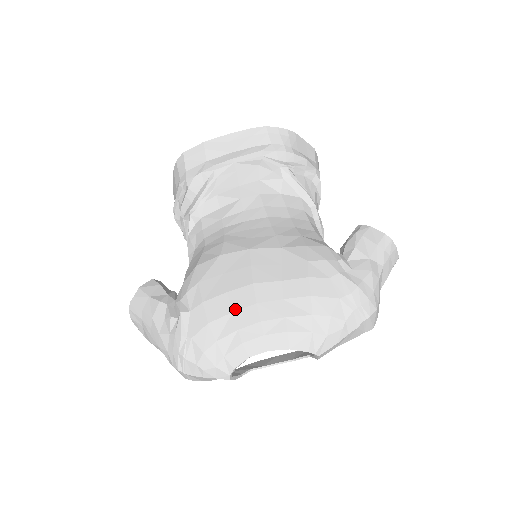
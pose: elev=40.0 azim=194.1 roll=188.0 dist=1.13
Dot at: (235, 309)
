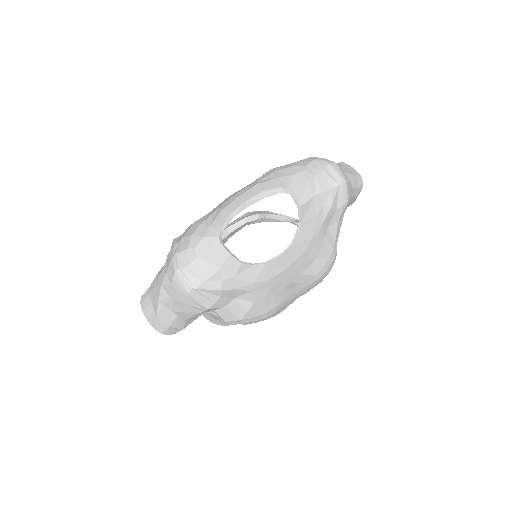
Dot at: (215, 208)
